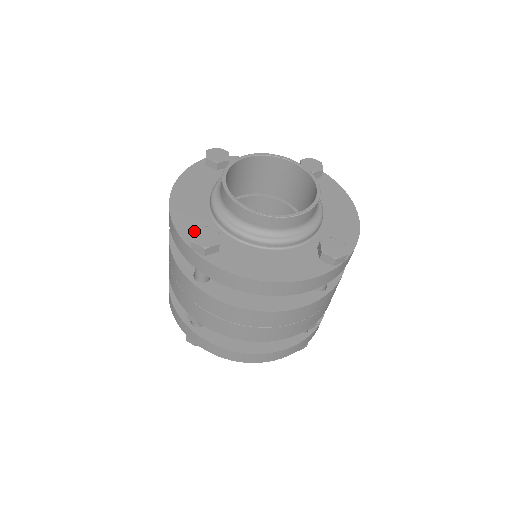
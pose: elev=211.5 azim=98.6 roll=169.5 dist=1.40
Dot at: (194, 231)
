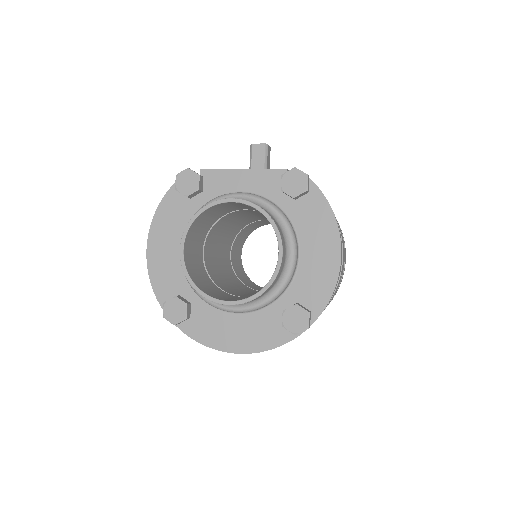
Dot at: (164, 304)
